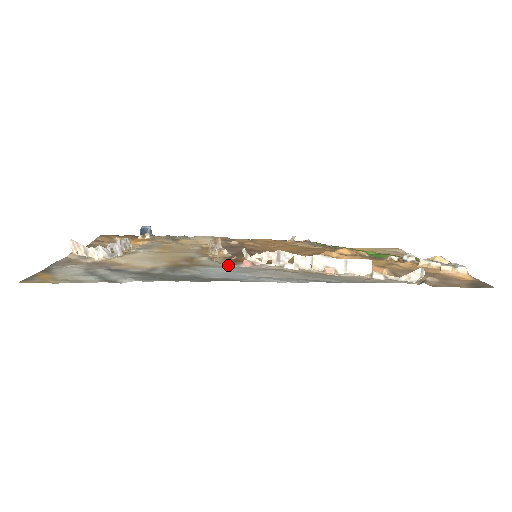
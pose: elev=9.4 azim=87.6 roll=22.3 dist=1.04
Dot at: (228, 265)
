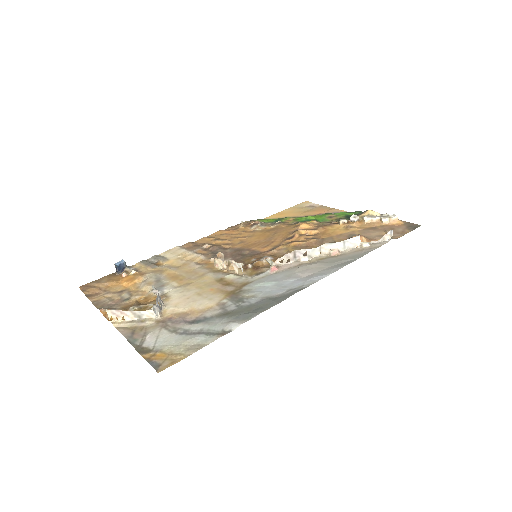
Dot at: (262, 276)
